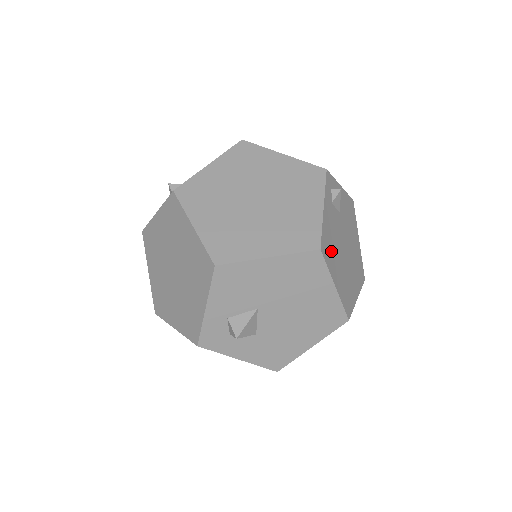
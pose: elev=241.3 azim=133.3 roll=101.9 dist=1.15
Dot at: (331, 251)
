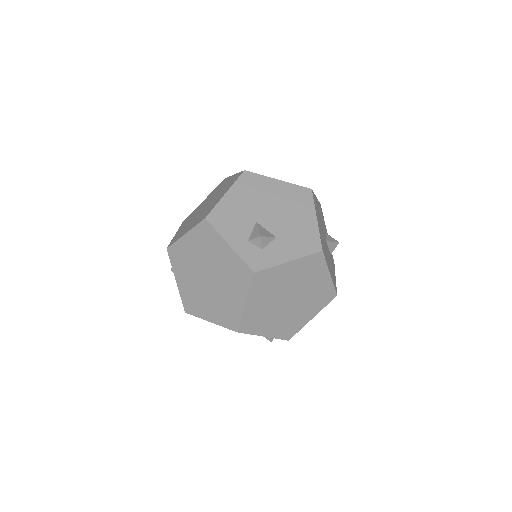
Dot at: occluded
